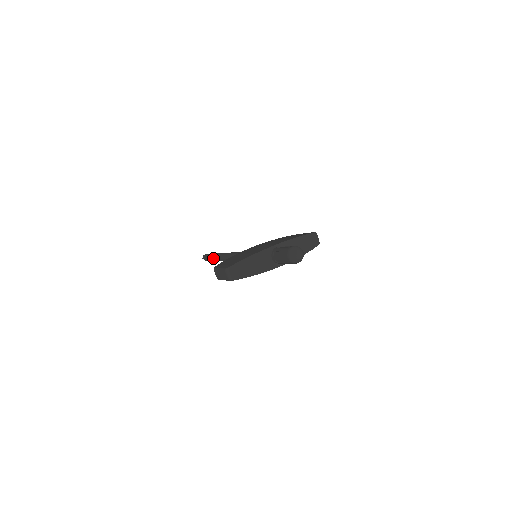
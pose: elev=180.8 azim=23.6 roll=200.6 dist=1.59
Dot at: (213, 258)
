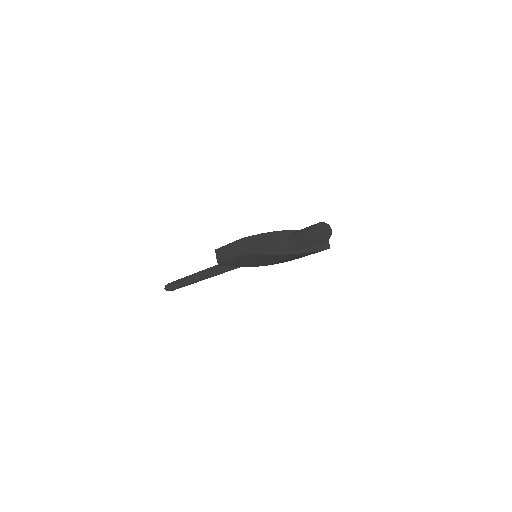
Dot at: (184, 280)
